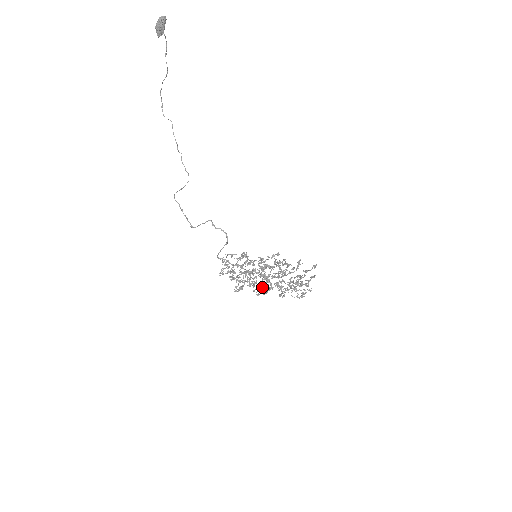
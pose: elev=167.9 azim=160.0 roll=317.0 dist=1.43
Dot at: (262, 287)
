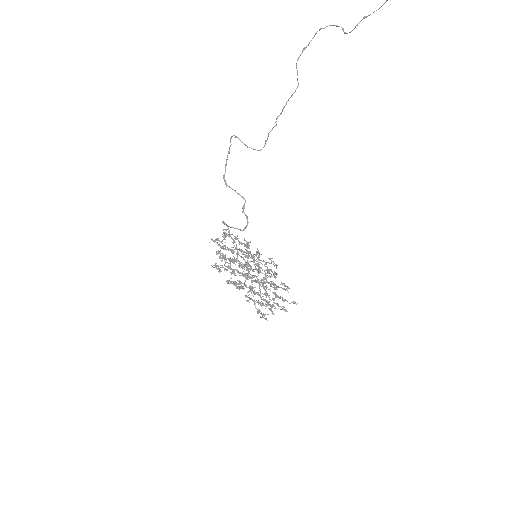
Dot at: (237, 286)
